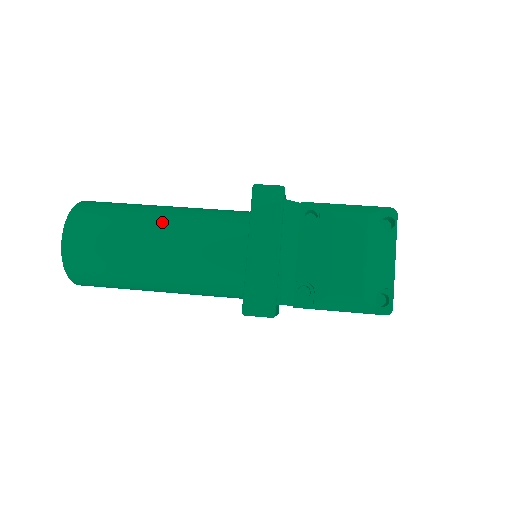
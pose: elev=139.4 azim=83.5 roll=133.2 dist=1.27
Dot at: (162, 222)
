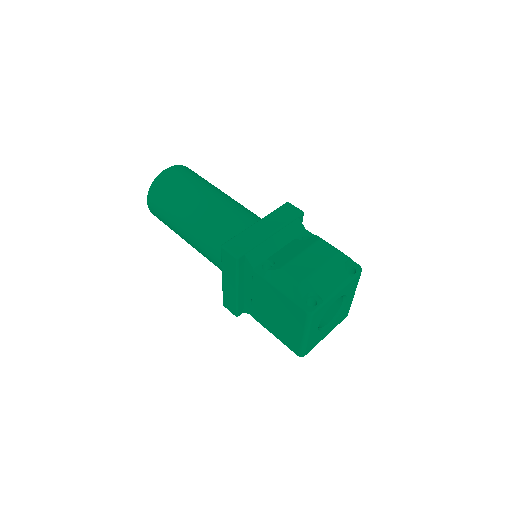
Dot at: (223, 194)
